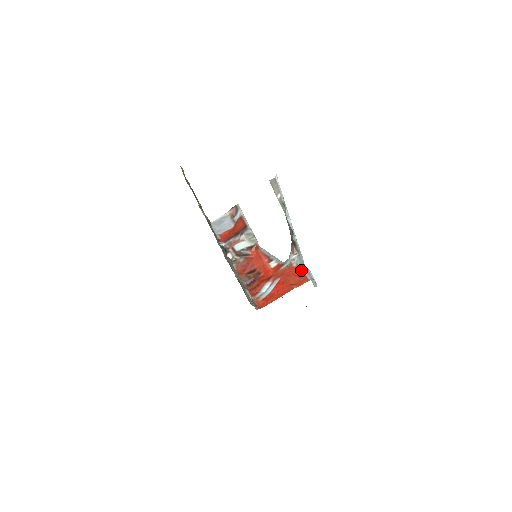
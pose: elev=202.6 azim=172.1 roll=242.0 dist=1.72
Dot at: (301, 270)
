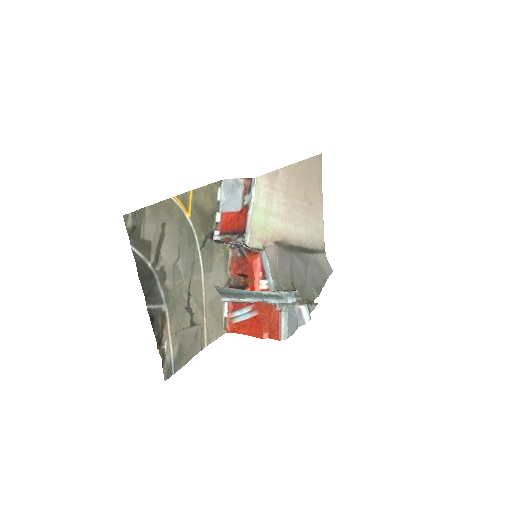
Dot at: (281, 320)
